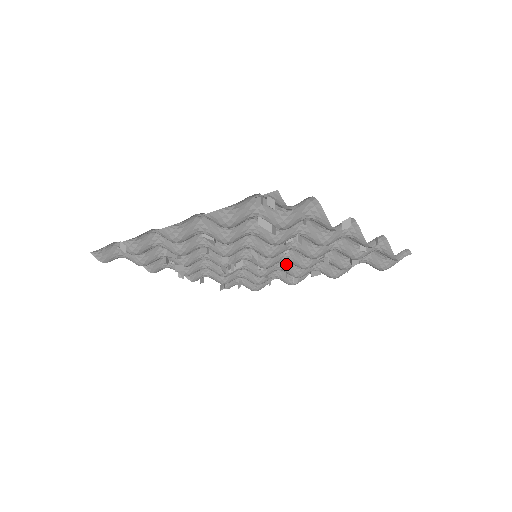
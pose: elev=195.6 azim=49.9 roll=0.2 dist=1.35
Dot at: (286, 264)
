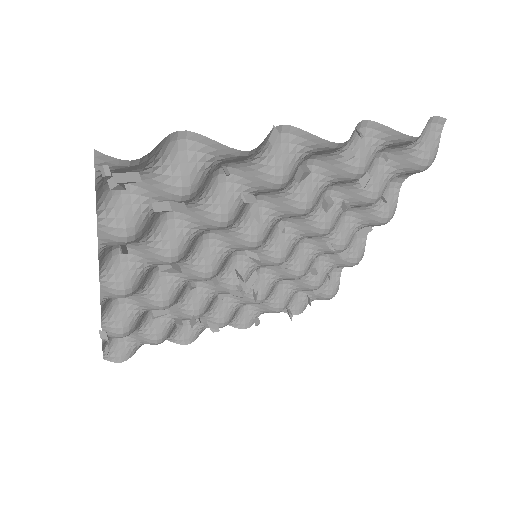
Dot at: (315, 244)
